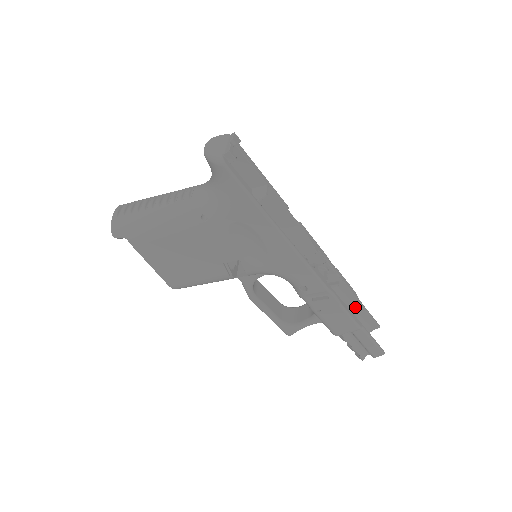
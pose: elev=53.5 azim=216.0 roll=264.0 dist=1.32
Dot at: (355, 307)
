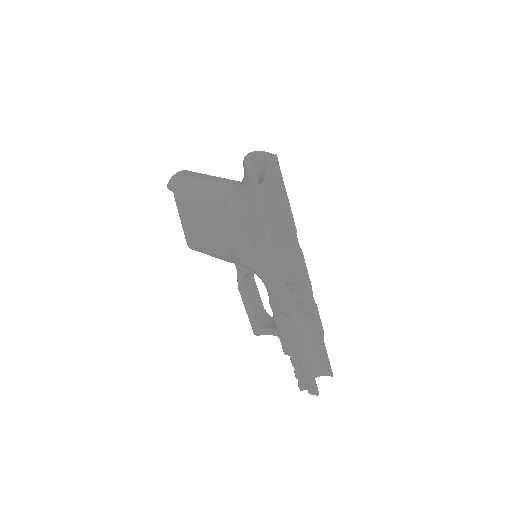
Dot at: (318, 345)
